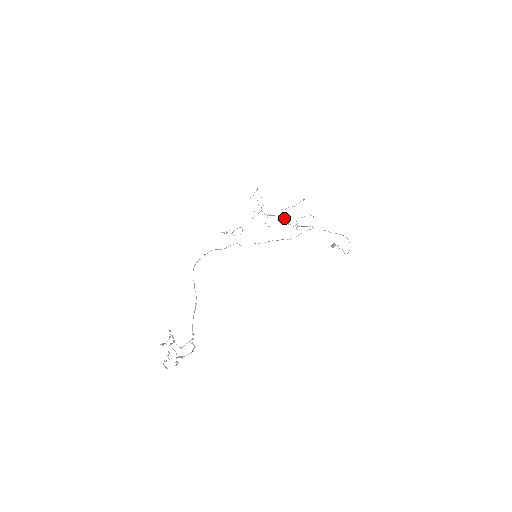
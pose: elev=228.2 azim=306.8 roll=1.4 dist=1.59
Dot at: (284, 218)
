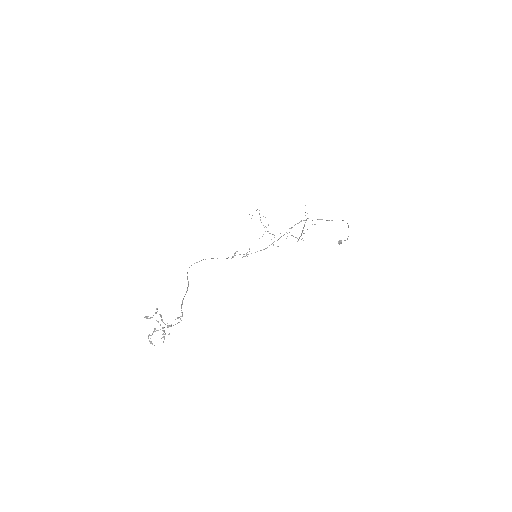
Dot at: occluded
